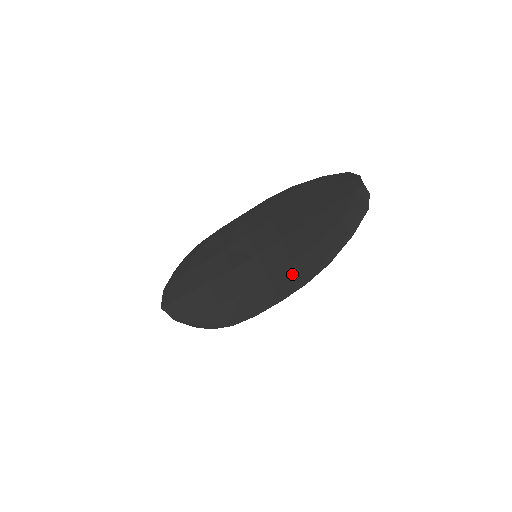
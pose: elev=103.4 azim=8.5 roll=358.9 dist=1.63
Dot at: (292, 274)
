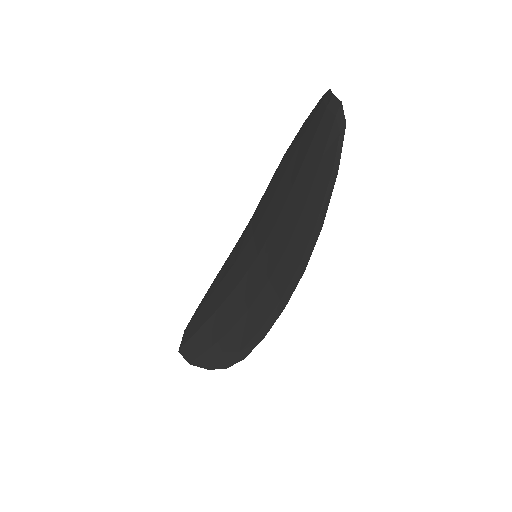
Dot at: (289, 262)
